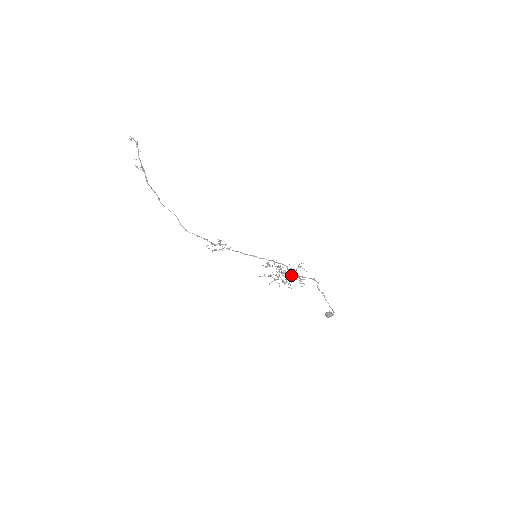
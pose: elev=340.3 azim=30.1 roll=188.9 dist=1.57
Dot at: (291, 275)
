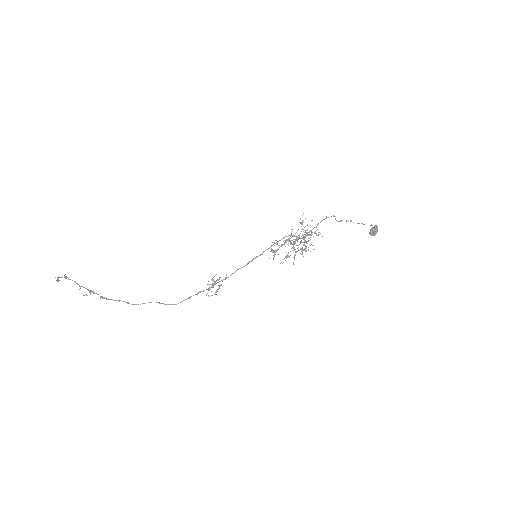
Dot at: (303, 237)
